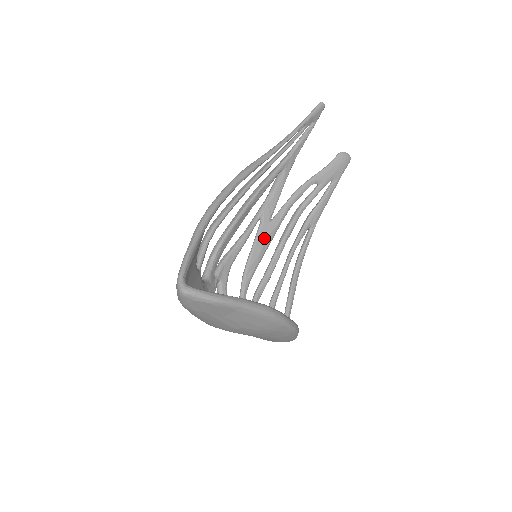
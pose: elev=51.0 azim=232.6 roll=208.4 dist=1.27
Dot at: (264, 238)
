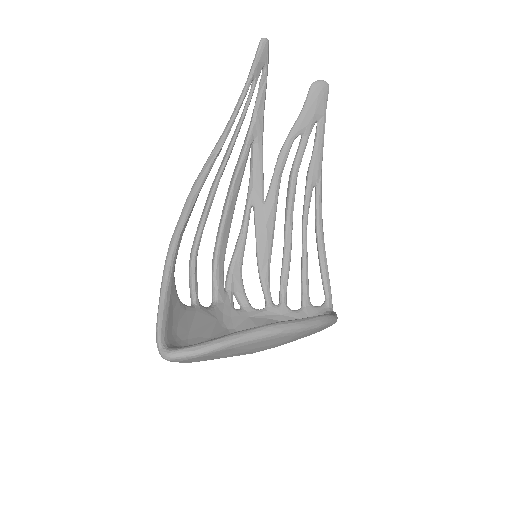
Dot at: (264, 225)
